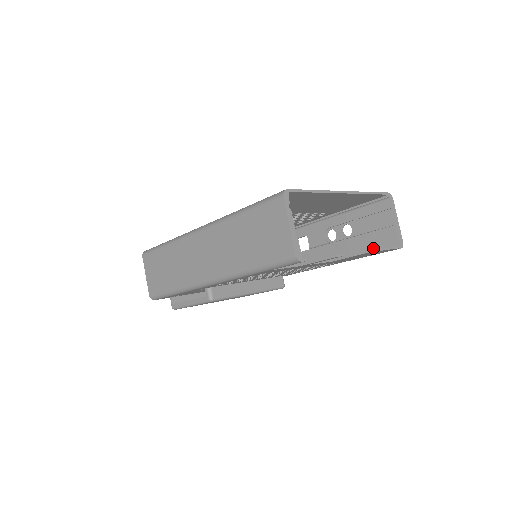
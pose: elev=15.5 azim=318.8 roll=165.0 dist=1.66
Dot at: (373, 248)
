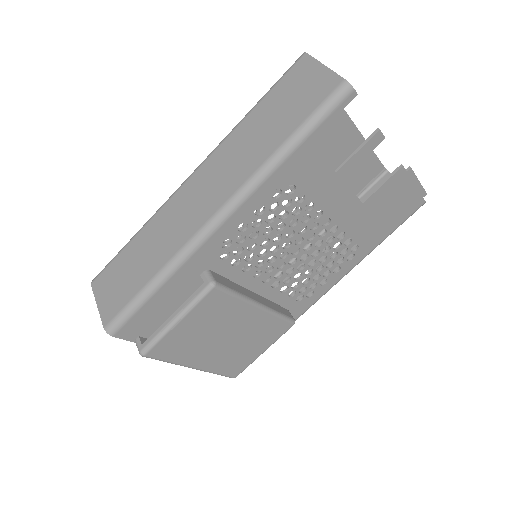
Dot at: occluded
